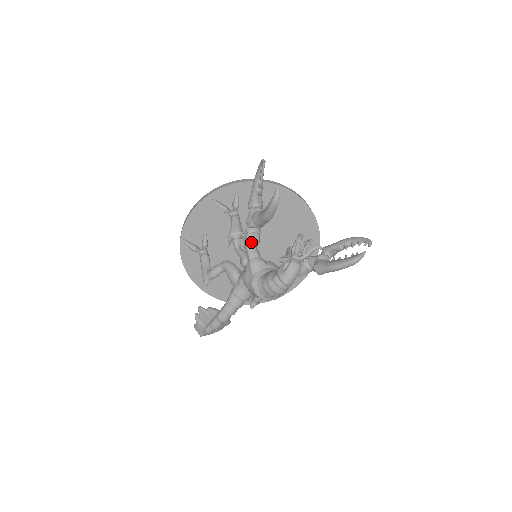
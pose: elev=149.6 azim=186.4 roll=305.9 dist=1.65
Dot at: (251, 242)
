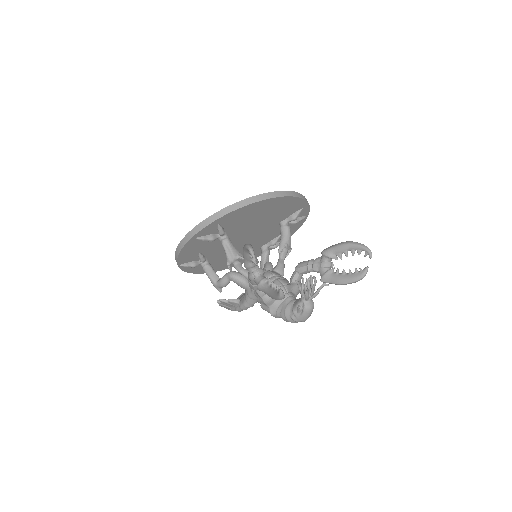
Dot at: occluded
